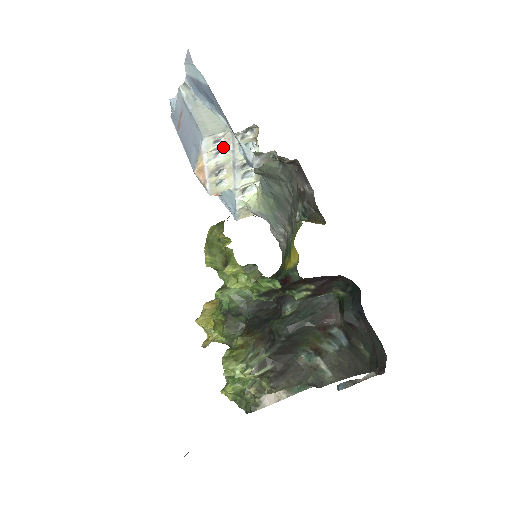
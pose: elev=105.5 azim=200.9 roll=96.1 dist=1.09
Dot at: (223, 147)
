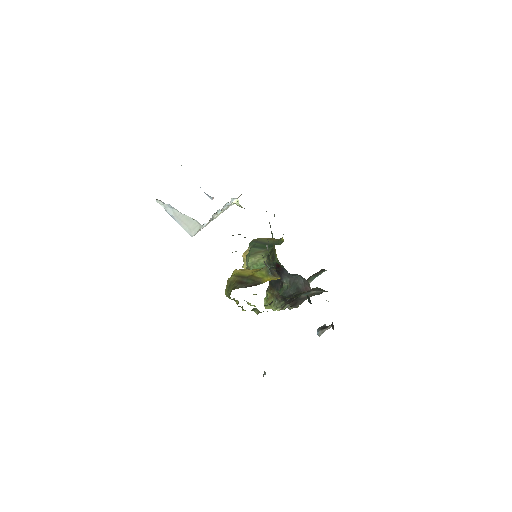
Dot at: occluded
